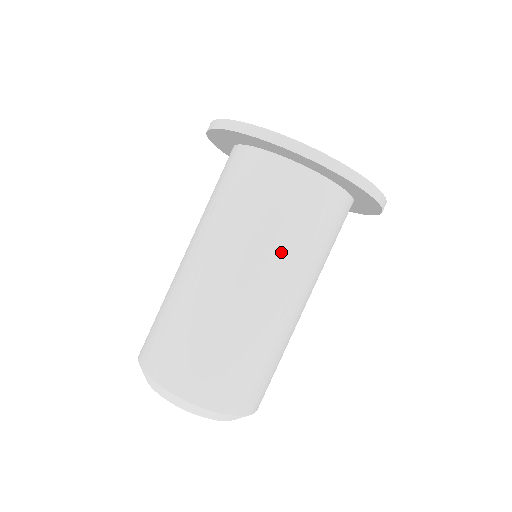
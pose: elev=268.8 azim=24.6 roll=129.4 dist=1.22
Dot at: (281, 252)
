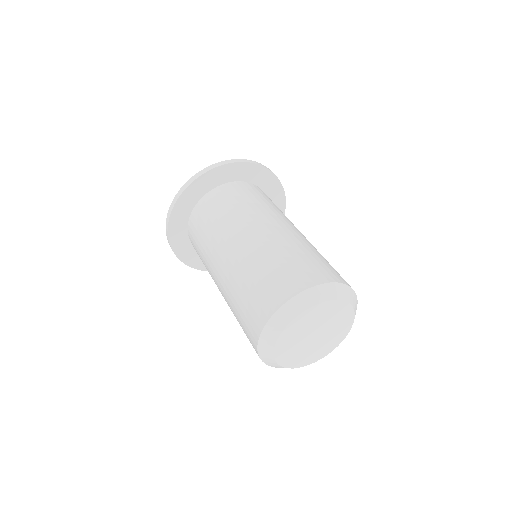
Dot at: (281, 213)
